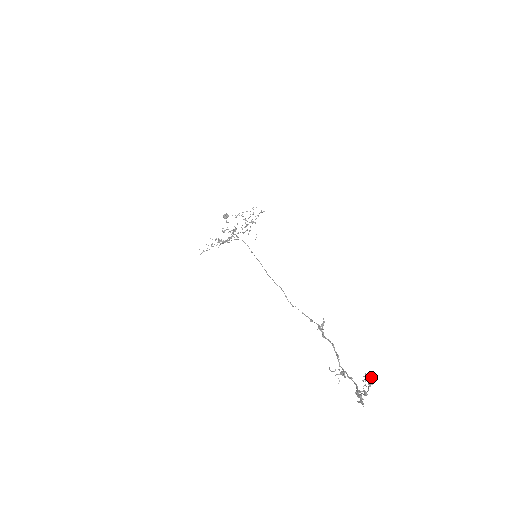
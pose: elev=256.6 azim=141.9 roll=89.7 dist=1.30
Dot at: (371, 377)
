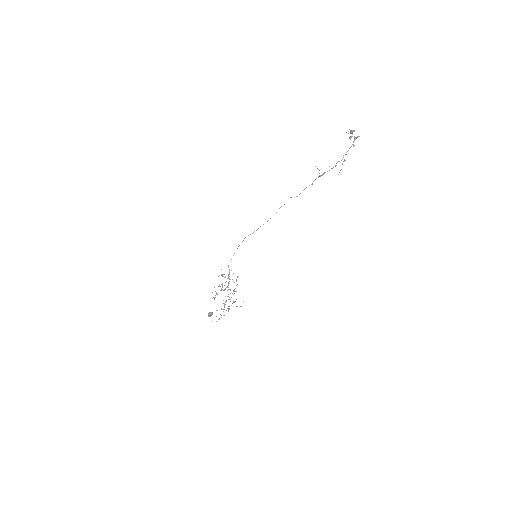
Dot at: (351, 136)
